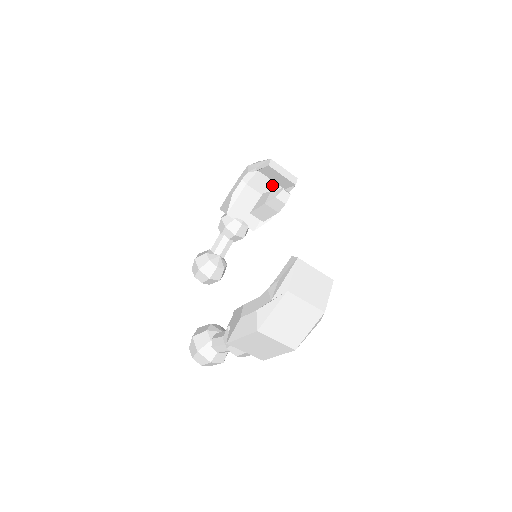
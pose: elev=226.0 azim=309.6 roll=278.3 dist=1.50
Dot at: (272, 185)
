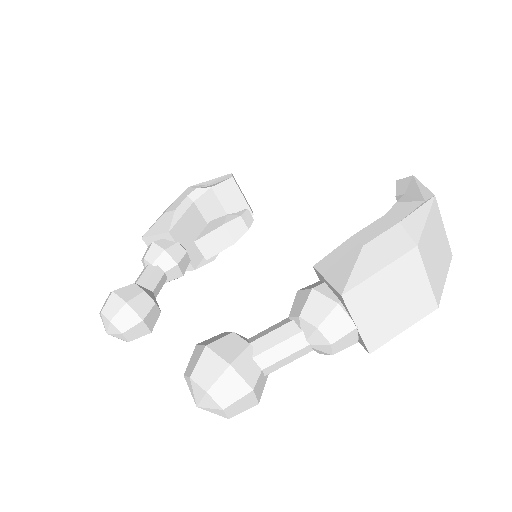
Dot at: (221, 214)
